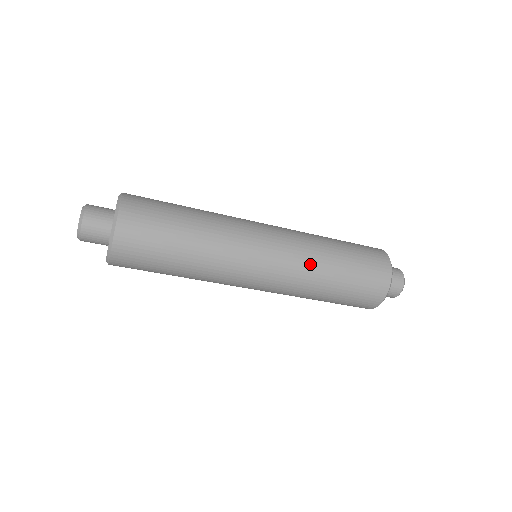
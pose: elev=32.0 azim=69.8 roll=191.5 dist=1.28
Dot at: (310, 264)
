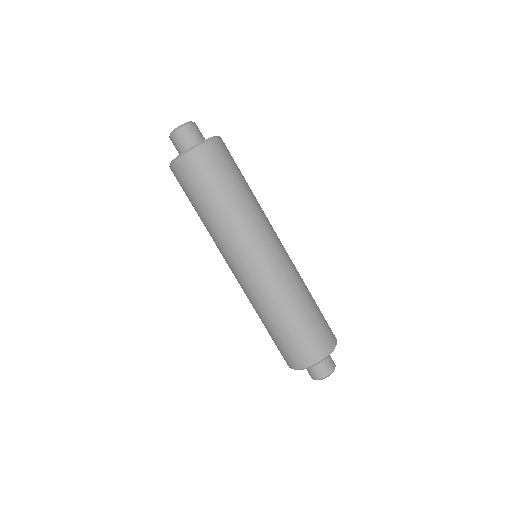
Dot at: occluded
